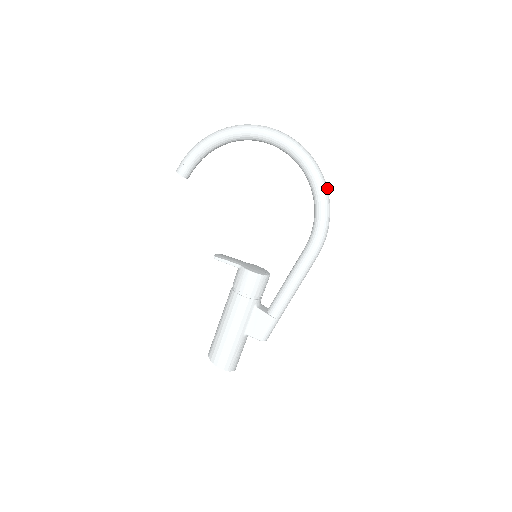
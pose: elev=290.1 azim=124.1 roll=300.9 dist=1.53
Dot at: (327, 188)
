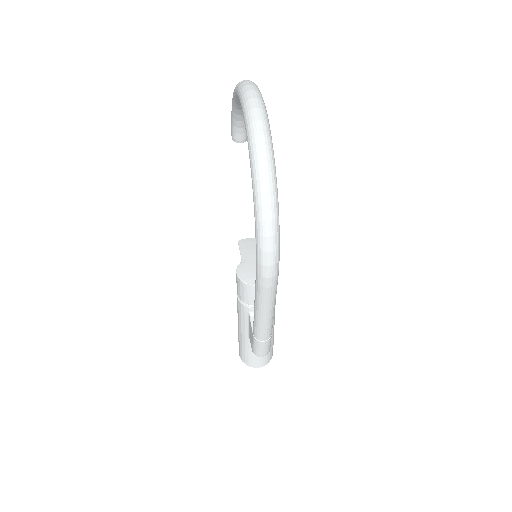
Dot at: (267, 193)
